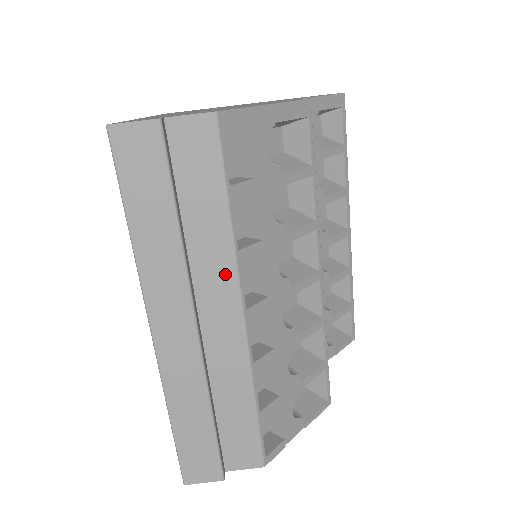
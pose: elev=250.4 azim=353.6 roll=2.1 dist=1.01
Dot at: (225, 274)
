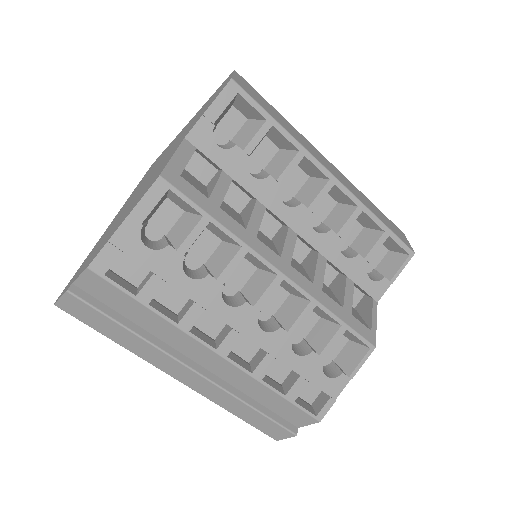
Dot at: (184, 338)
